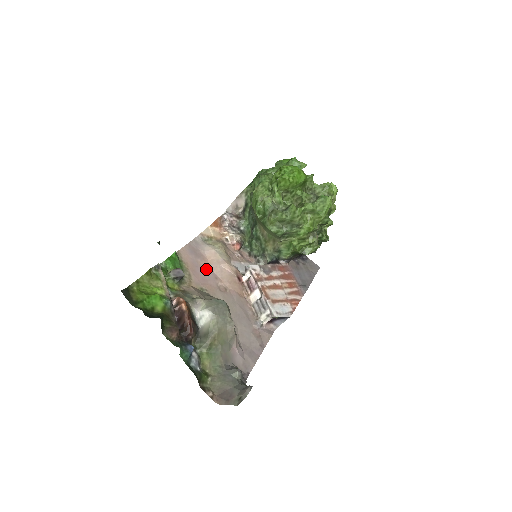
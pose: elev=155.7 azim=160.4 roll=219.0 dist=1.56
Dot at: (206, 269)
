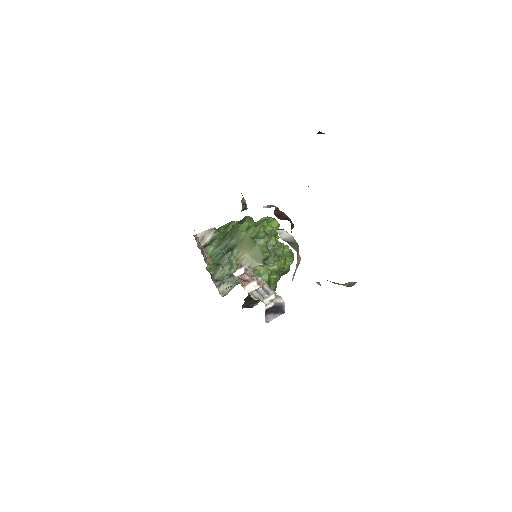
Dot at: occluded
